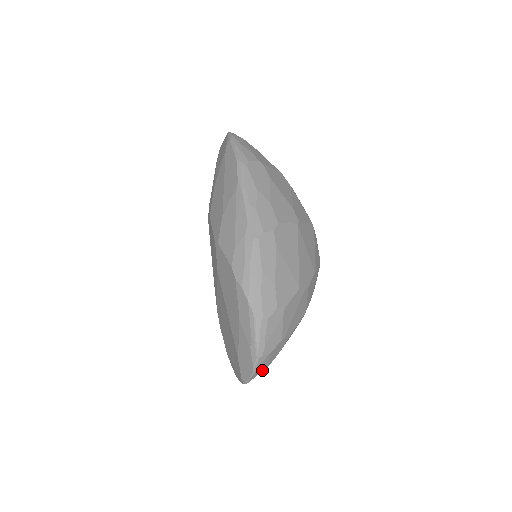
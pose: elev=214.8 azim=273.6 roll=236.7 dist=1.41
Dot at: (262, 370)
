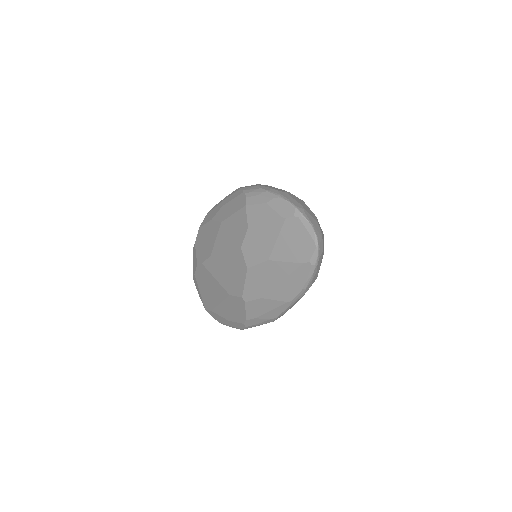
Dot at: occluded
